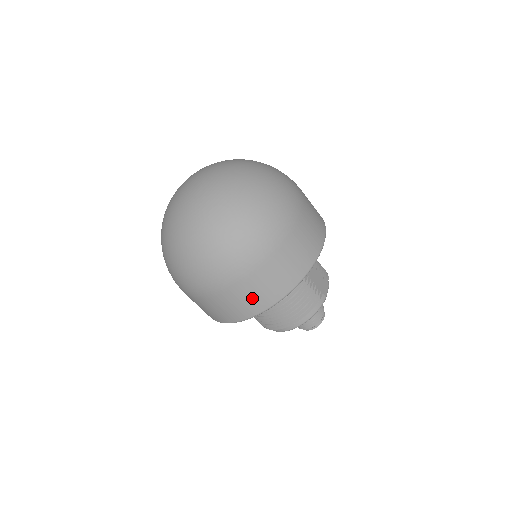
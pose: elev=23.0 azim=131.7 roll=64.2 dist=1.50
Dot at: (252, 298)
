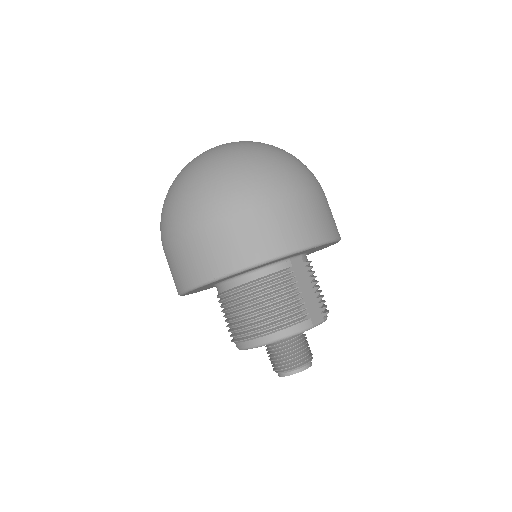
Dot at: (217, 251)
